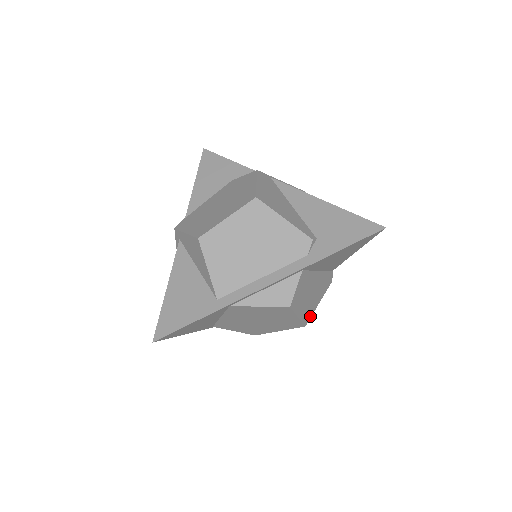
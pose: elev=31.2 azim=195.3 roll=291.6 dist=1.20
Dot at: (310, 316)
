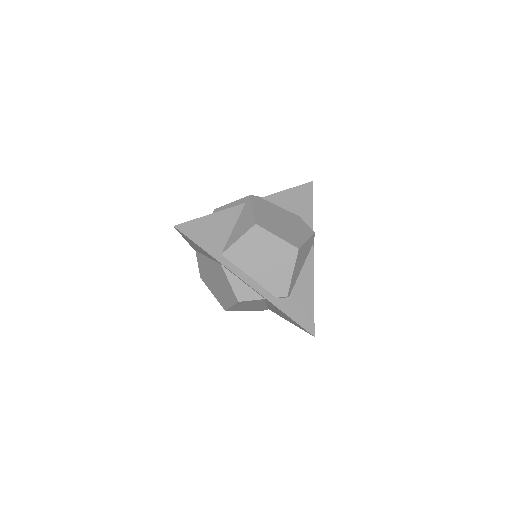
Dot at: (233, 310)
